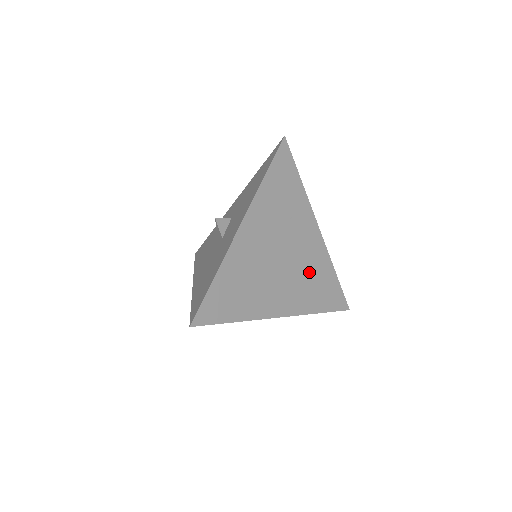
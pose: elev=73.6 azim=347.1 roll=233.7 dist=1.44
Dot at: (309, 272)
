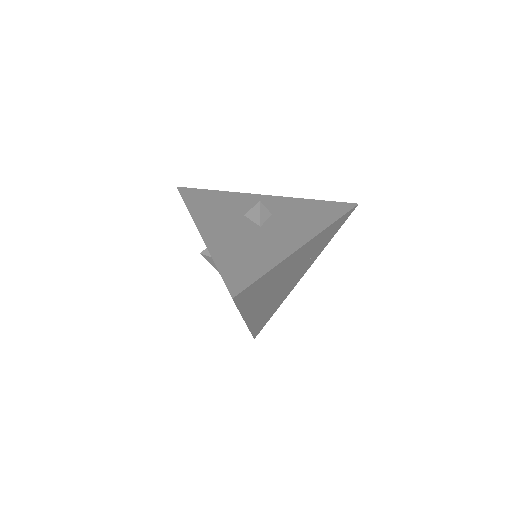
Dot at: (276, 301)
